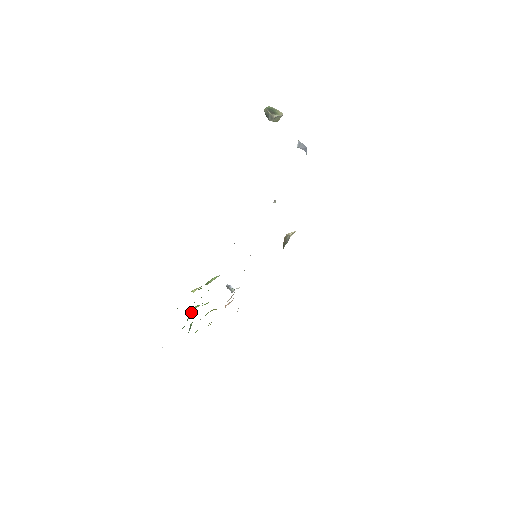
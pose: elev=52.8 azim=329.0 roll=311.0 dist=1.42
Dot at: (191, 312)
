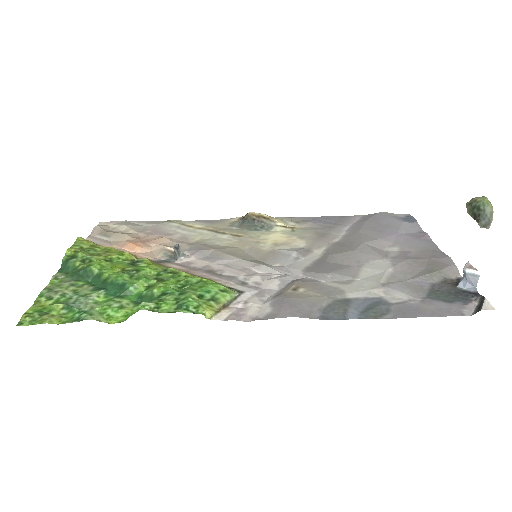
Dot at: (136, 288)
